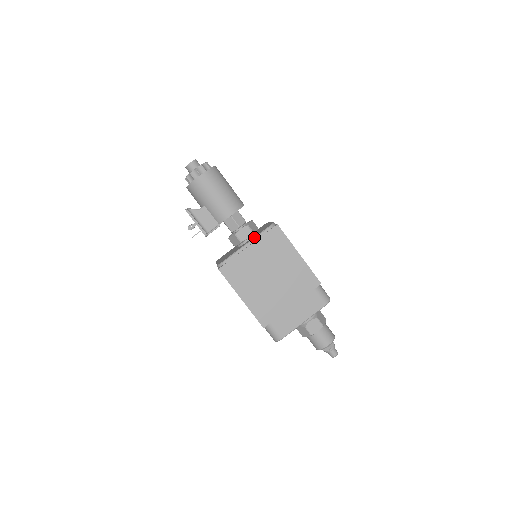
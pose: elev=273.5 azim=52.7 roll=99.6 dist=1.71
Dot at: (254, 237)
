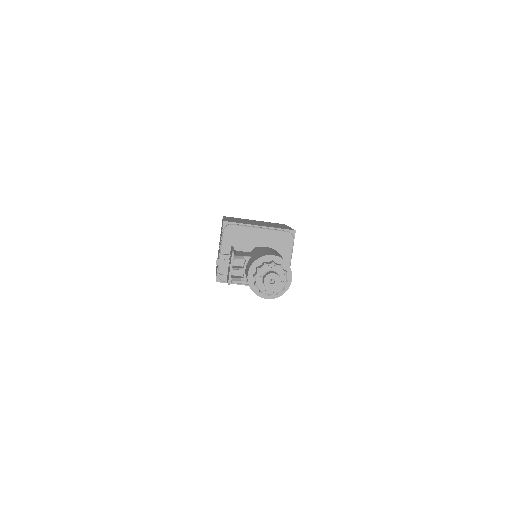
Dot at: occluded
